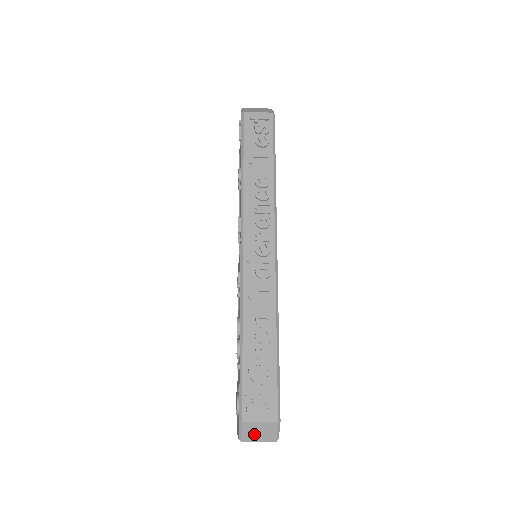
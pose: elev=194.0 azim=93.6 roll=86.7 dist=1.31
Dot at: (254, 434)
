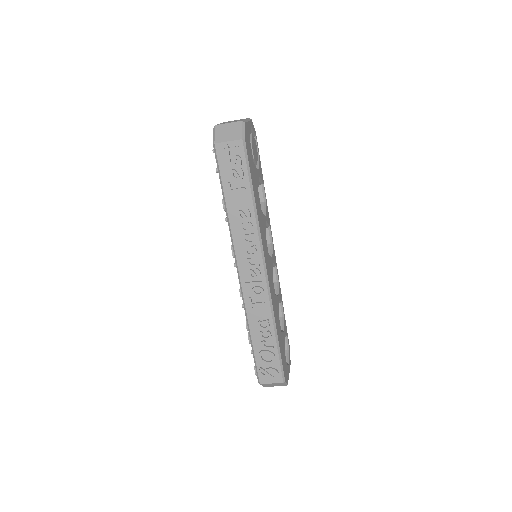
Dot at: (270, 385)
